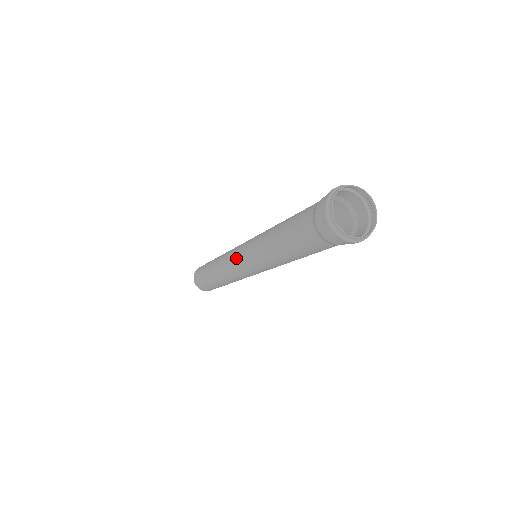
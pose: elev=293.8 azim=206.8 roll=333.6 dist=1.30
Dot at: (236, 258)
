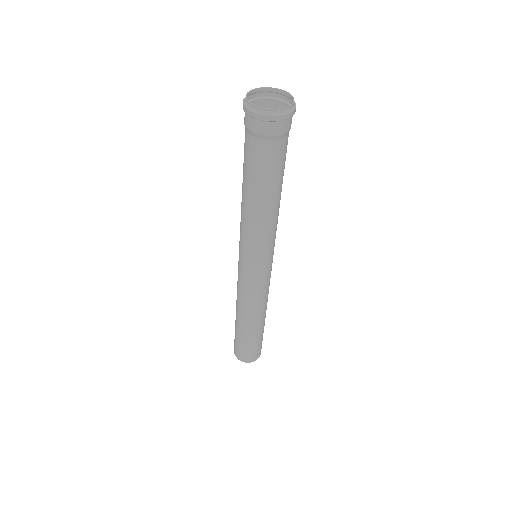
Dot at: occluded
